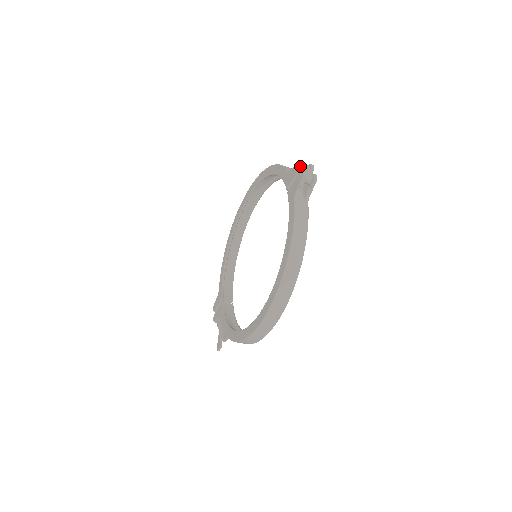
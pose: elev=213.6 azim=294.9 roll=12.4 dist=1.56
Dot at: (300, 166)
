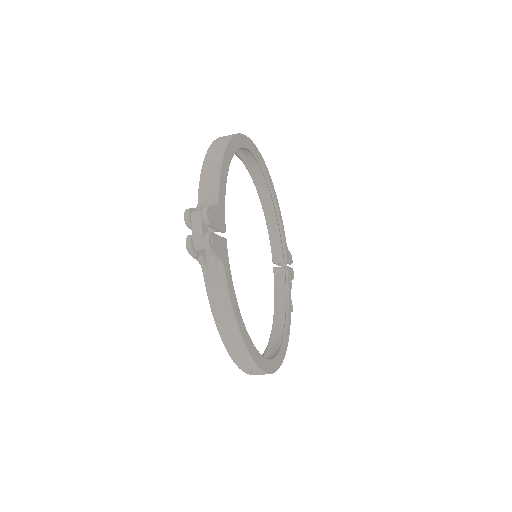
Dot at: (186, 225)
